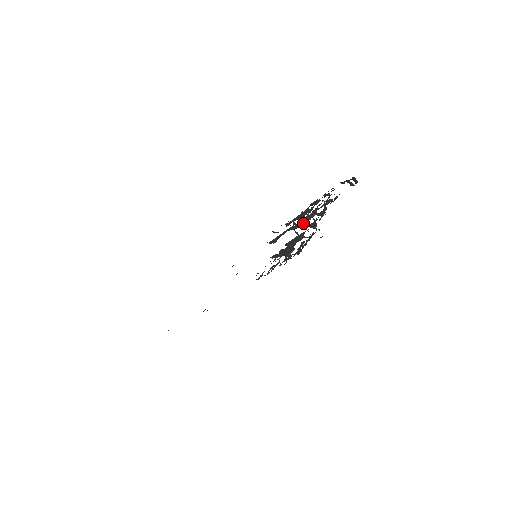
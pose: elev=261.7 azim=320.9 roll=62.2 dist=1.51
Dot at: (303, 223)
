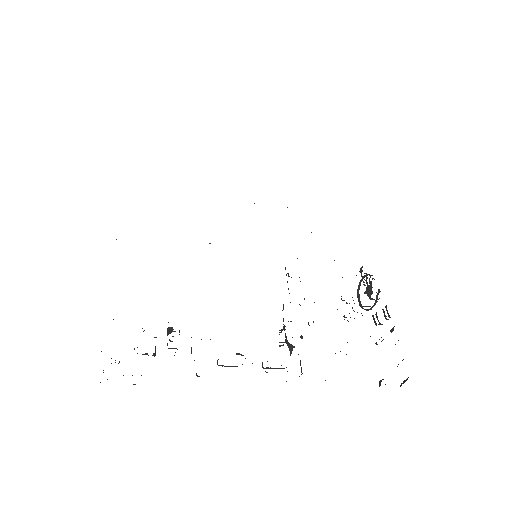
Dot at: (370, 290)
